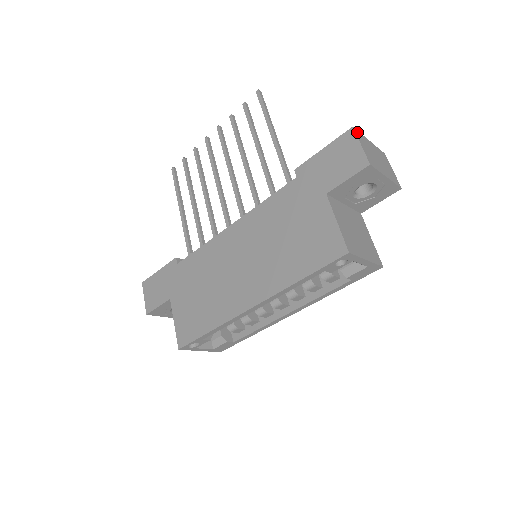
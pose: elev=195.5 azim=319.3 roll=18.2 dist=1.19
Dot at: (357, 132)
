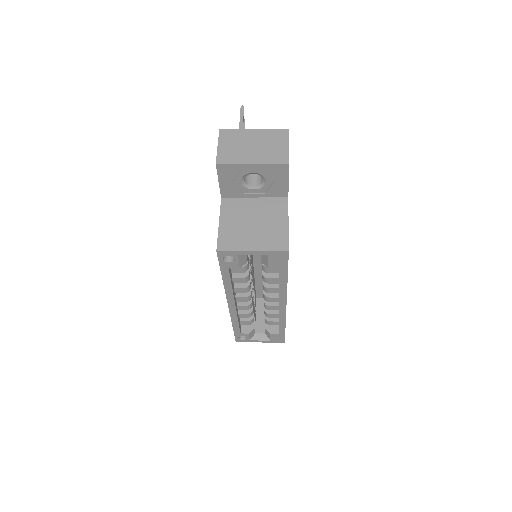
Dot at: (225, 132)
